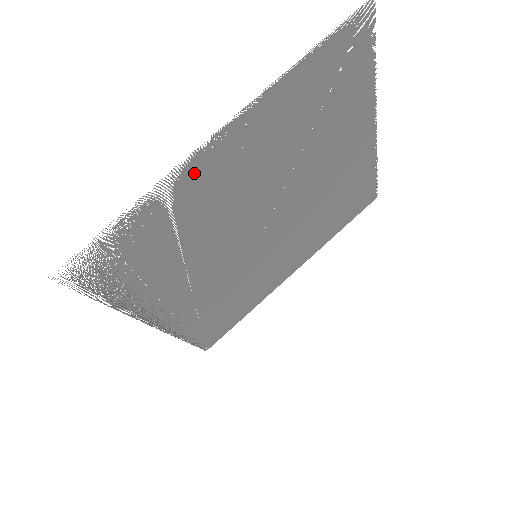
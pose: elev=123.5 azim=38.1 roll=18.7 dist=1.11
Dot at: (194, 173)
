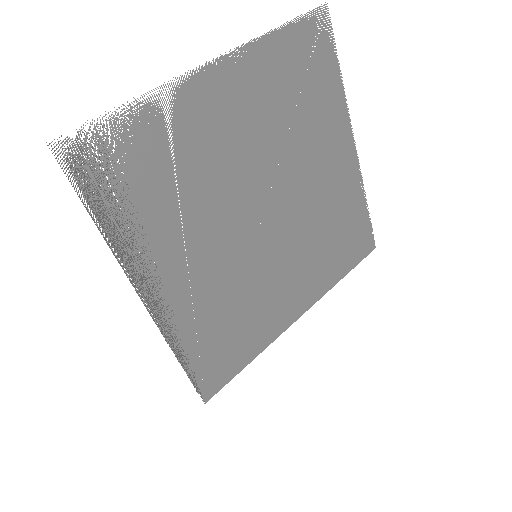
Dot at: (191, 95)
